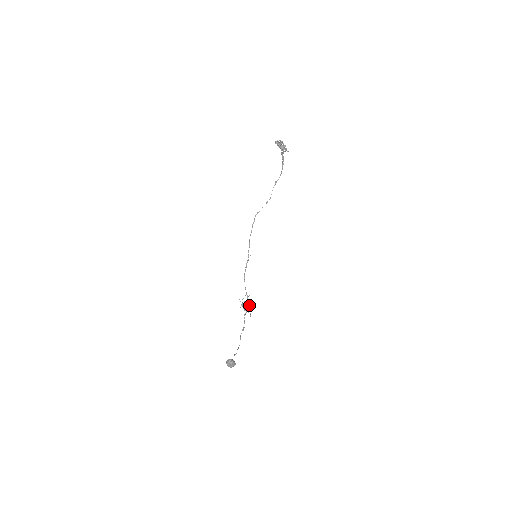
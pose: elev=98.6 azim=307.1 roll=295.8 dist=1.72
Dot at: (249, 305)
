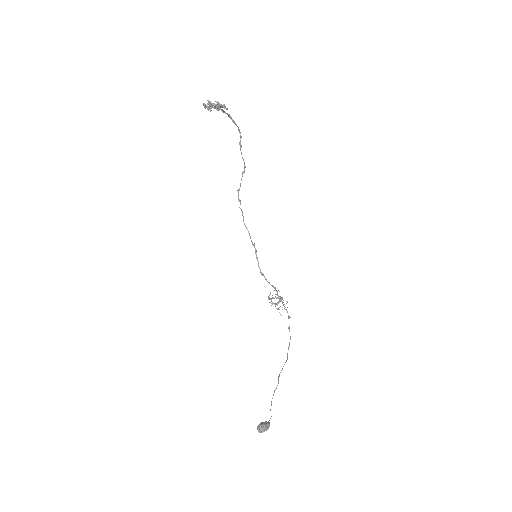
Dot at: occluded
